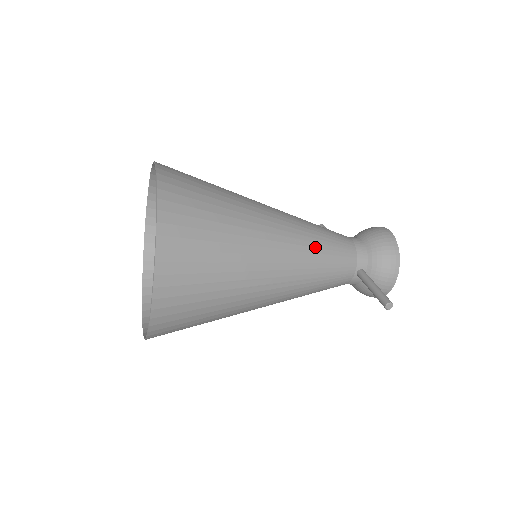
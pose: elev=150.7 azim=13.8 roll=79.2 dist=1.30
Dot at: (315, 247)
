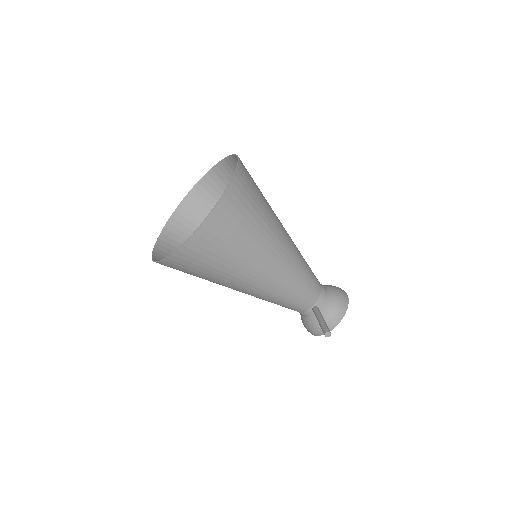
Dot at: (300, 271)
